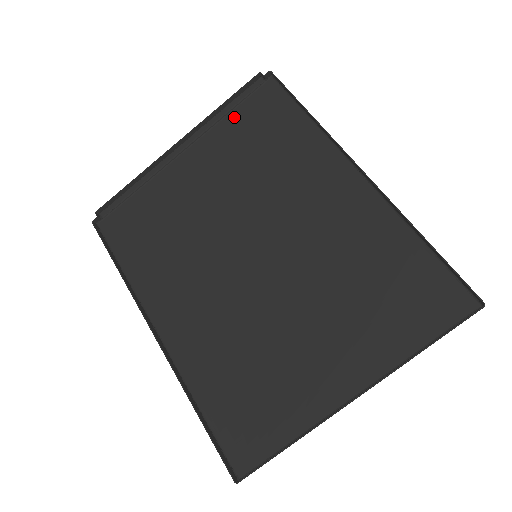
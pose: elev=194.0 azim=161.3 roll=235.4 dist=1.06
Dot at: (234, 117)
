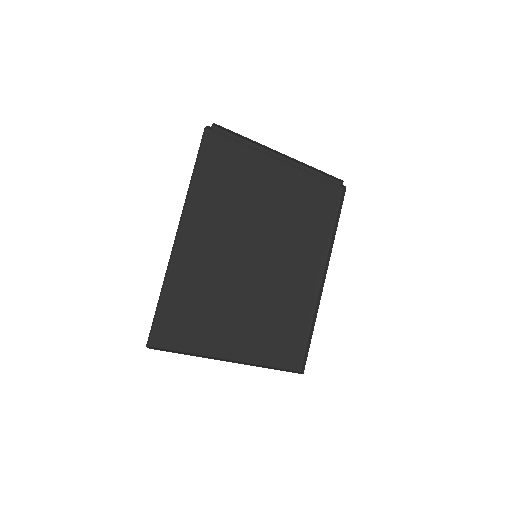
Dot at: (314, 181)
